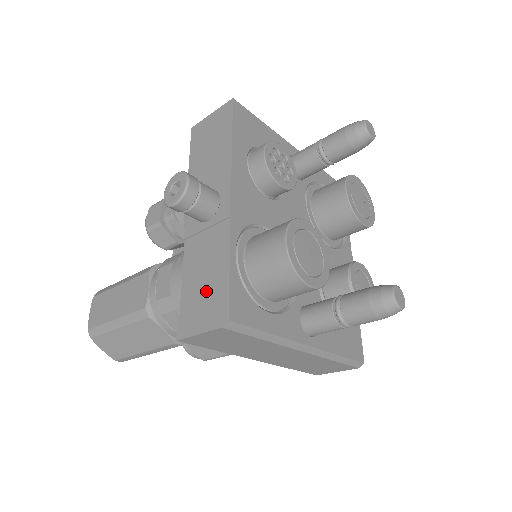
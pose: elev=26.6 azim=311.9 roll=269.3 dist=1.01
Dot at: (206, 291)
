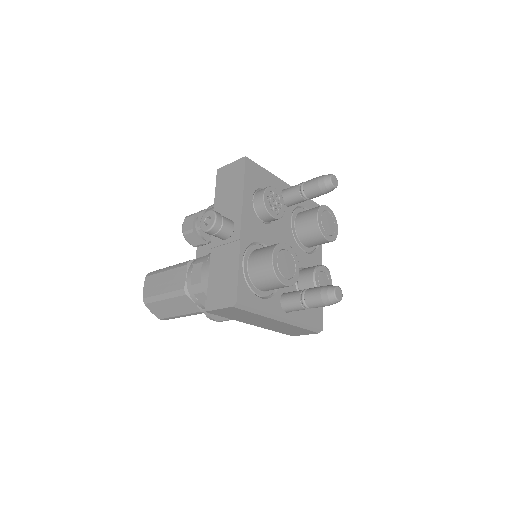
Dot at: (224, 284)
